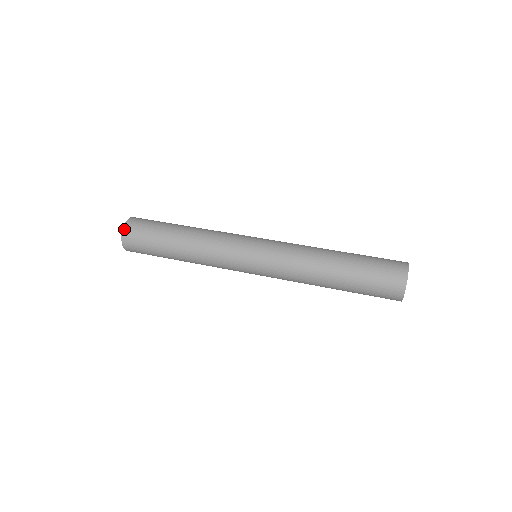
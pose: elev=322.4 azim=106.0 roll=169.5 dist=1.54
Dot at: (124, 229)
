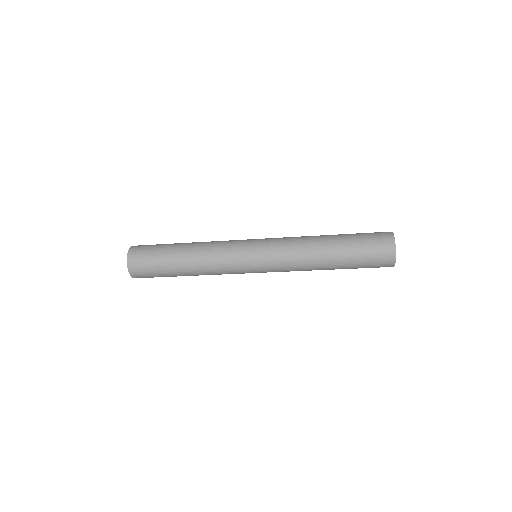
Dot at: (129, 251)
